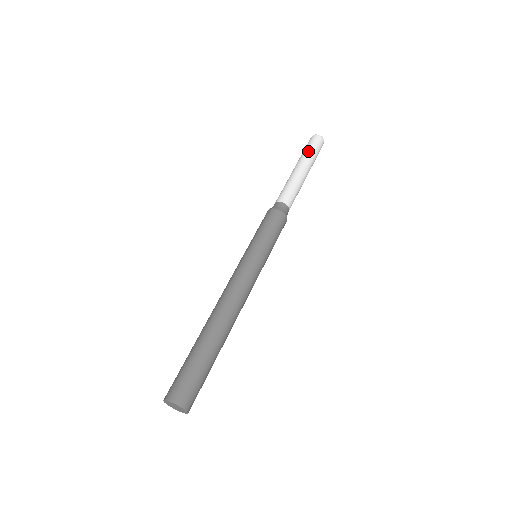
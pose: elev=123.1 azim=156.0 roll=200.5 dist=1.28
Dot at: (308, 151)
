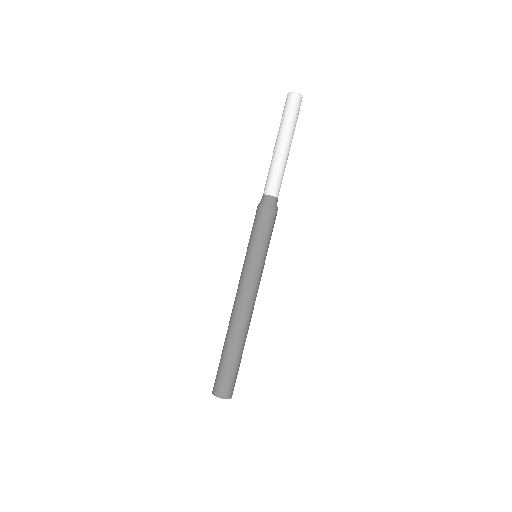
Dot at: (294, 123)
